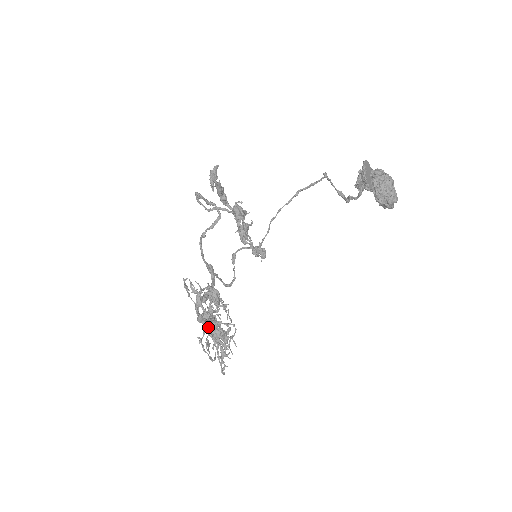
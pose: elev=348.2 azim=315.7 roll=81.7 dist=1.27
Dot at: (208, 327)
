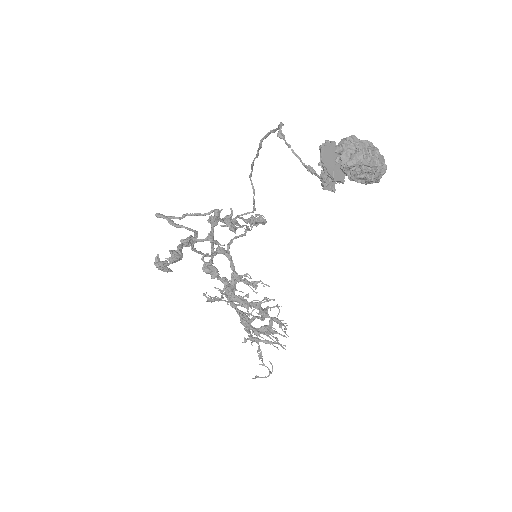
Dot at: (251, 344)
